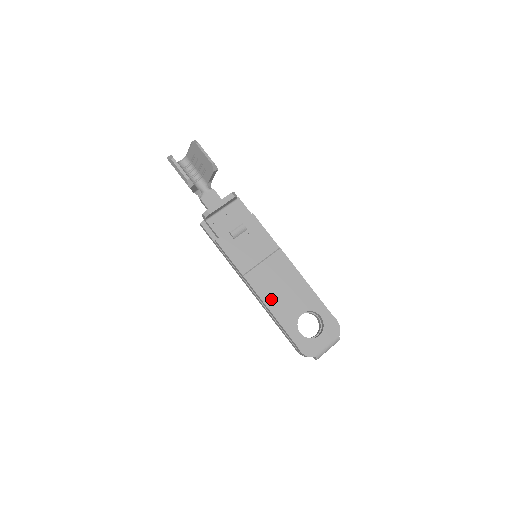
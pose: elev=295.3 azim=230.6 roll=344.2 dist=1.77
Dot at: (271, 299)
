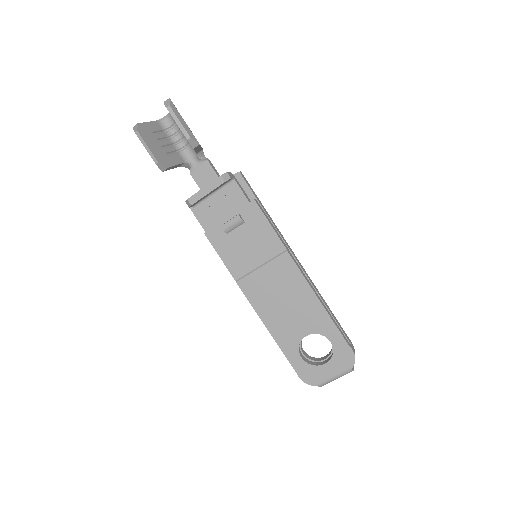
Dot at: (268, 313)
